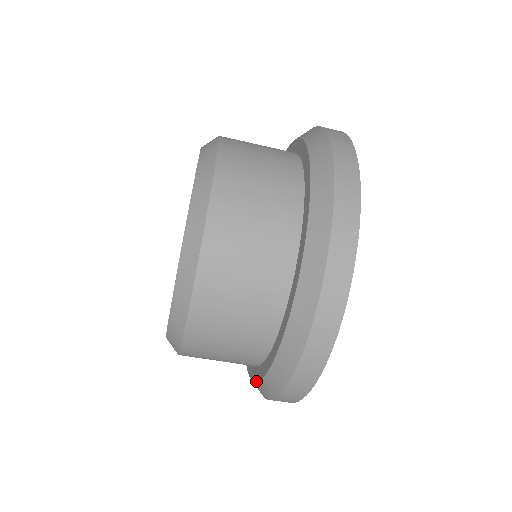
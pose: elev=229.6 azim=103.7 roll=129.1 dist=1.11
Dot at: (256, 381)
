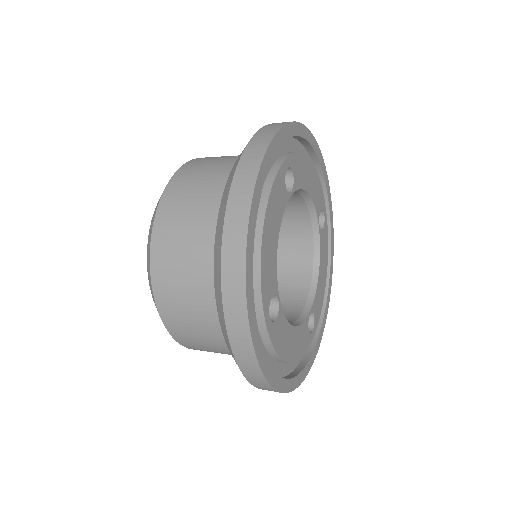
Dot at: occluded
